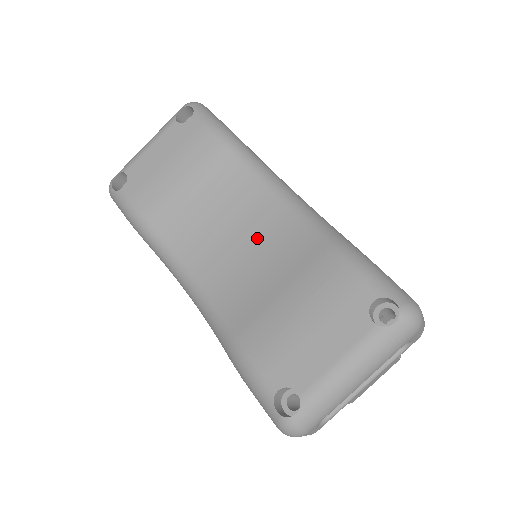
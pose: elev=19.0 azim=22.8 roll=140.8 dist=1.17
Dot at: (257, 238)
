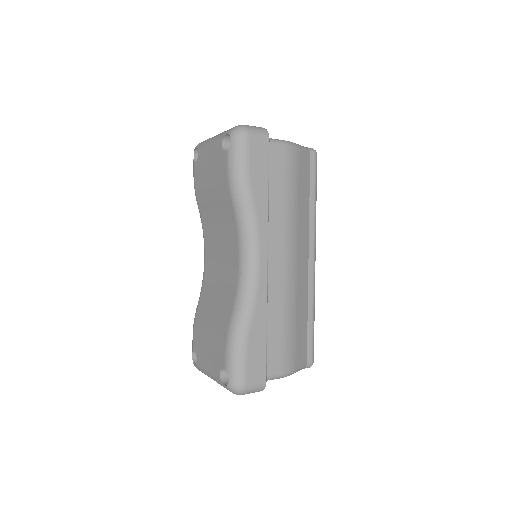
Dot at: (225, 271)
